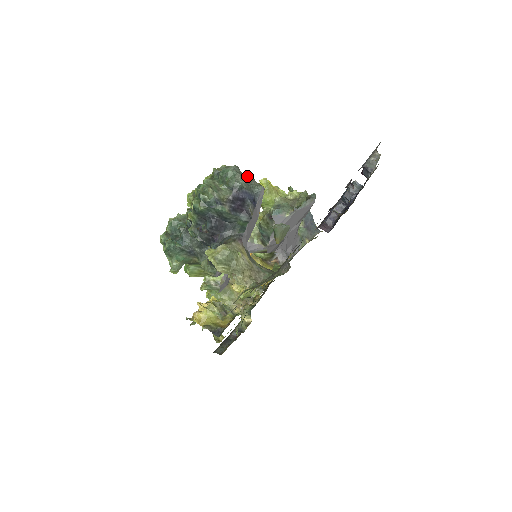
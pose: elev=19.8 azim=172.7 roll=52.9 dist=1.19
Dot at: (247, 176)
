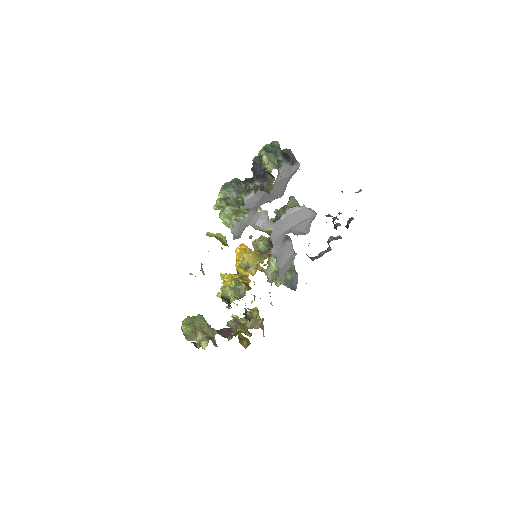
Dot at: (295, 158)
